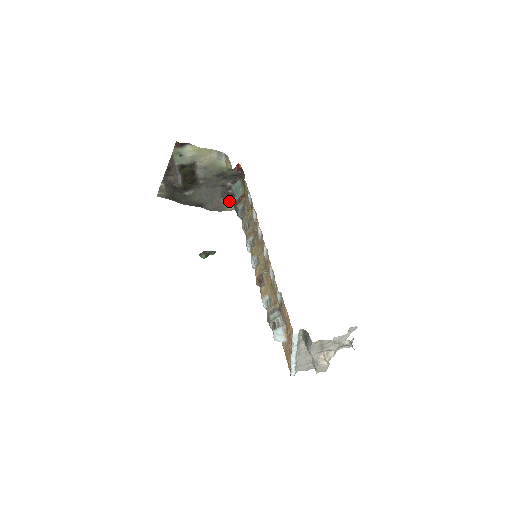
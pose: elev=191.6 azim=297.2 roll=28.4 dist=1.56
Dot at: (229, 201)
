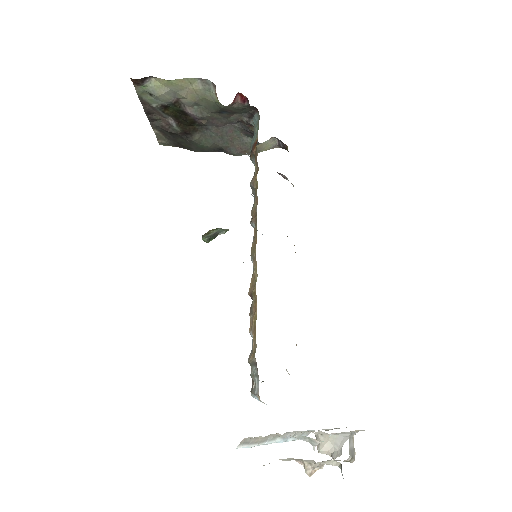
Dot at: occluded
